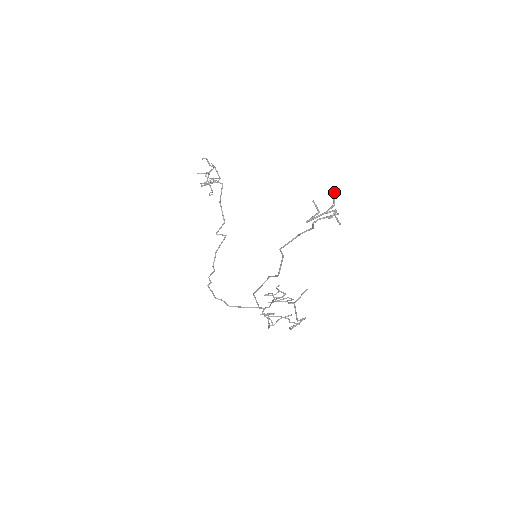
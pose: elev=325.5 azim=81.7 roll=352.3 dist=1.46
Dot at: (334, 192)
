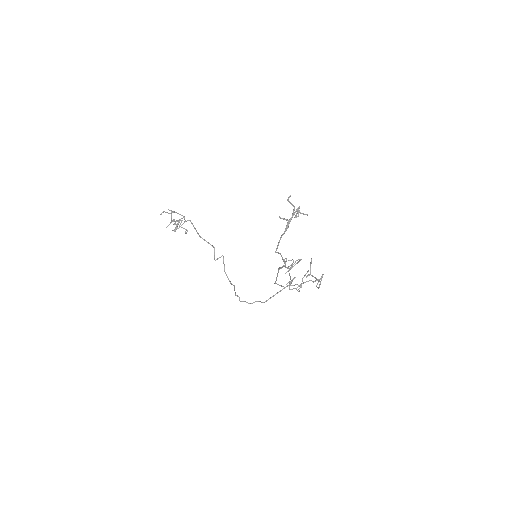
Dot at: (289, 201)
